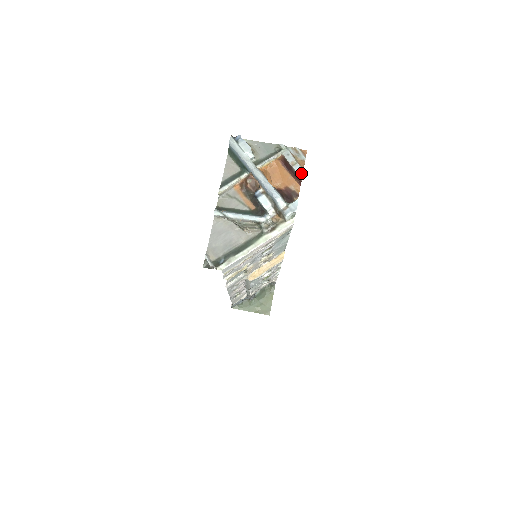
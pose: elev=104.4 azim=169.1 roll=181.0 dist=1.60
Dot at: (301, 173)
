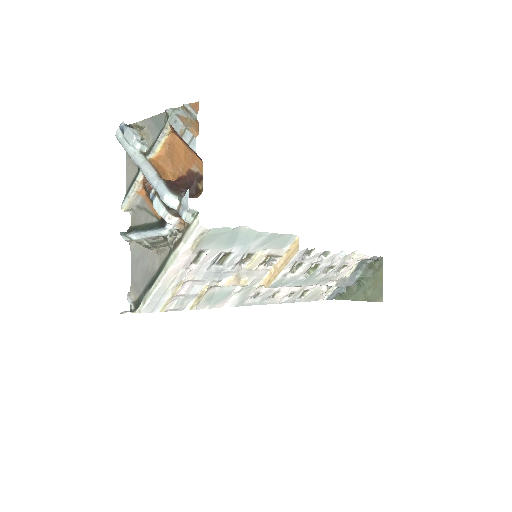
Dot at: (193, 143)
